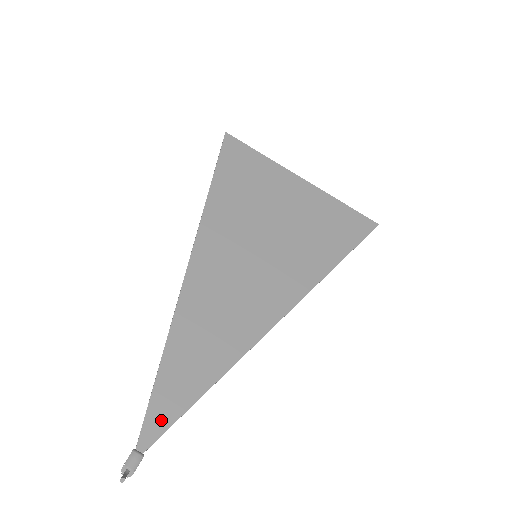
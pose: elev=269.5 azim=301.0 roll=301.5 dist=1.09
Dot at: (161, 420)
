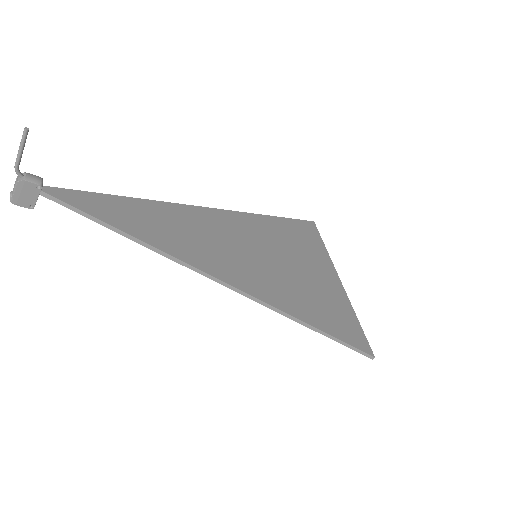
Dot at: (78, 201)
